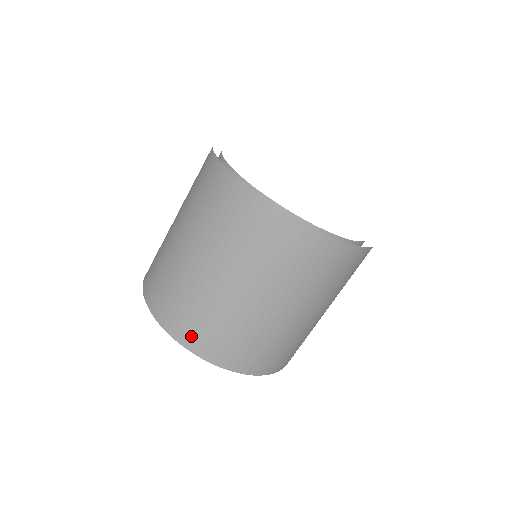
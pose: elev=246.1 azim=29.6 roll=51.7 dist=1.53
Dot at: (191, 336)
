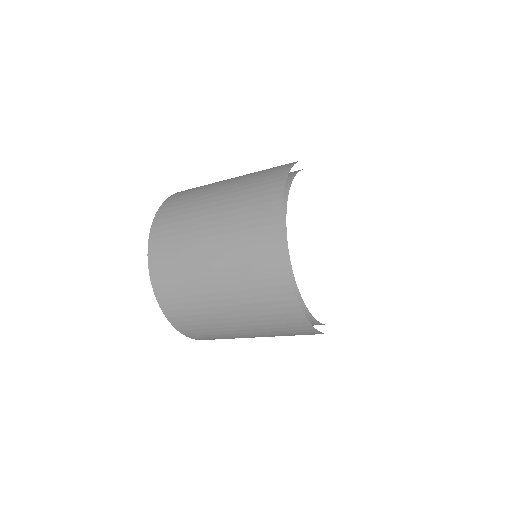
Dot at: (183, 325)
